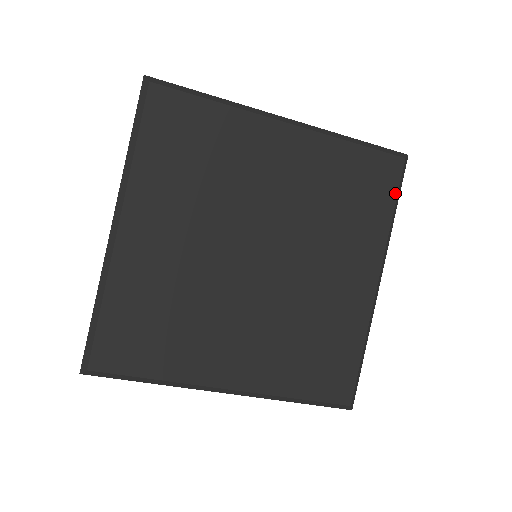
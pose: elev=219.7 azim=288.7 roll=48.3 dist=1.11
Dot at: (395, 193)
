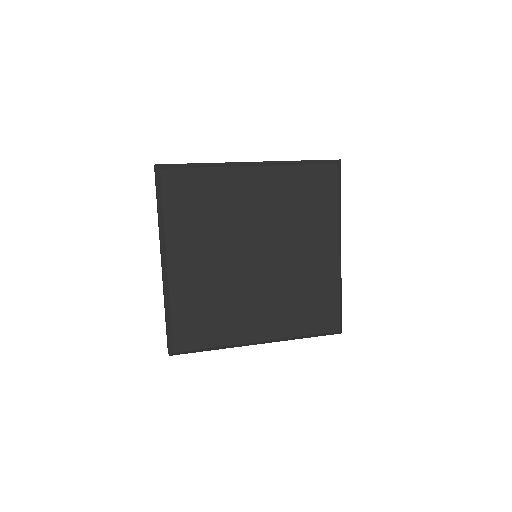
Dot at: (337, 189)
